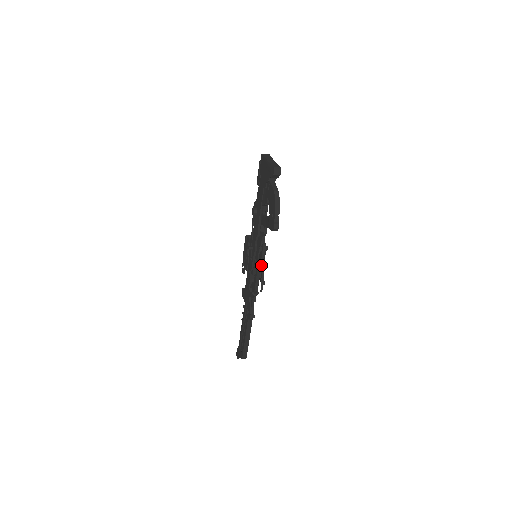
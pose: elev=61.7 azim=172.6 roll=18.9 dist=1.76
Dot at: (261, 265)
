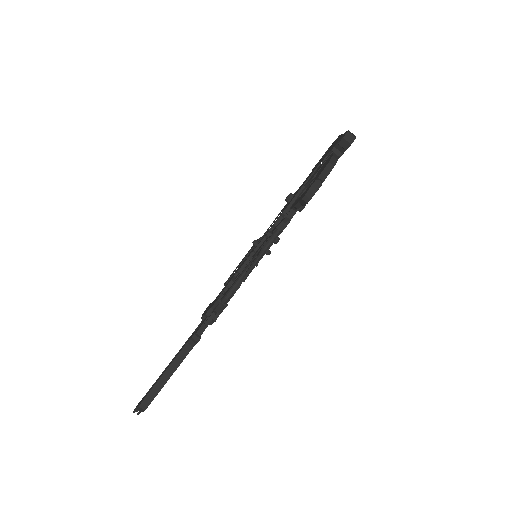
Dot at: occluded
